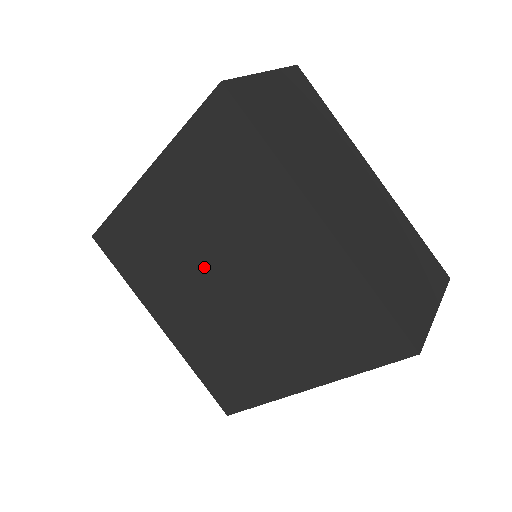
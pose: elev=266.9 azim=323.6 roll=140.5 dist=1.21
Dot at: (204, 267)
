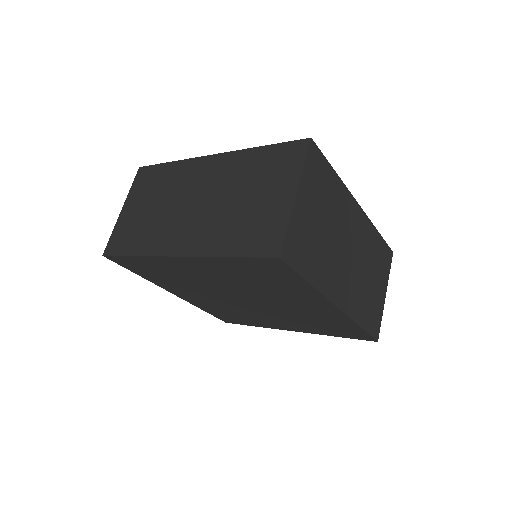
Dot at: (227, 293)
